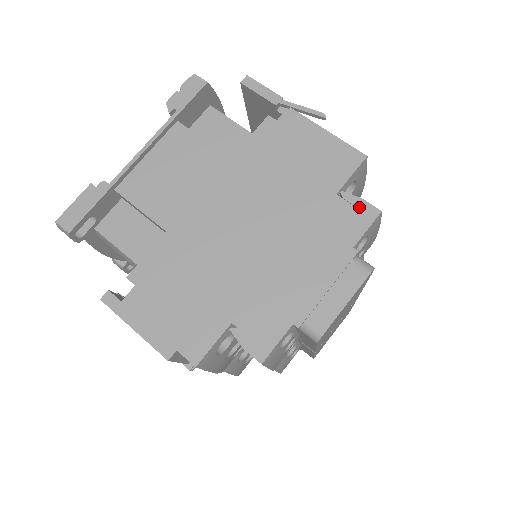
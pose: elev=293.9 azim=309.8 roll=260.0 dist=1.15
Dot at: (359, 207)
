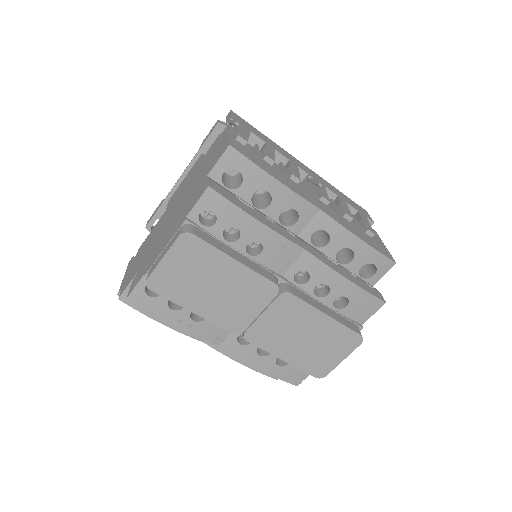
Dot at: (204, 186)
